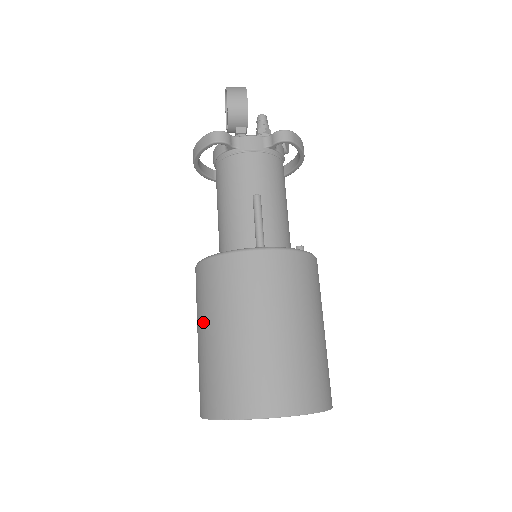
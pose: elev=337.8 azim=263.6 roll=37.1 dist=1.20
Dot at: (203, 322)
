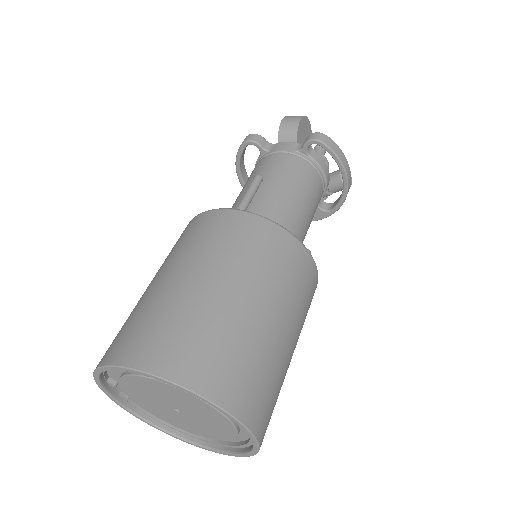
Dot at: occluded
